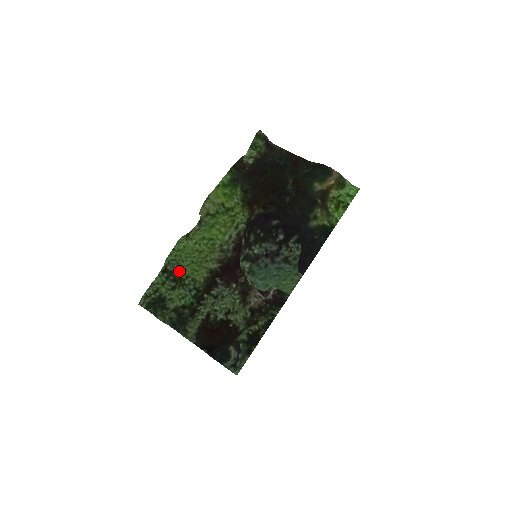
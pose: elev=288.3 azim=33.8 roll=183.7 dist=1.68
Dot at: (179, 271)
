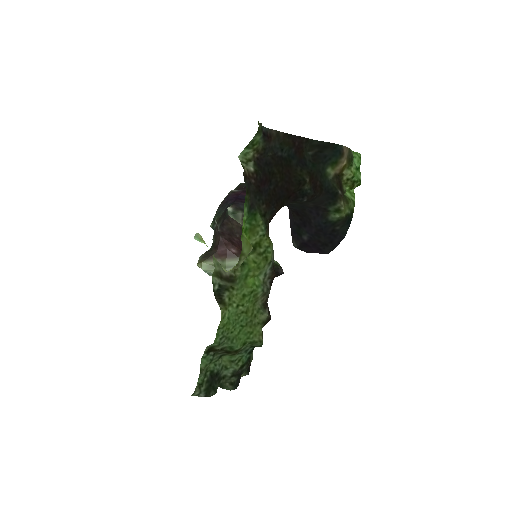
Dot at: (233, 345)
